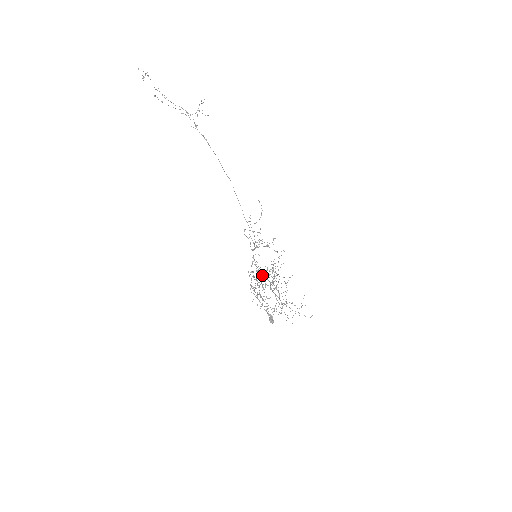
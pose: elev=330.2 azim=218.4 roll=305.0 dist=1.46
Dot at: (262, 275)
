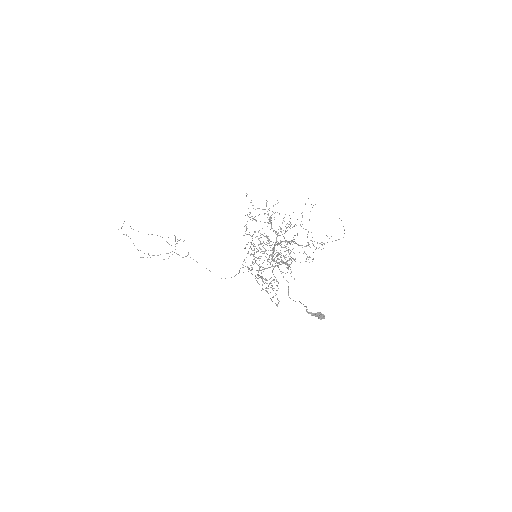
Dot at: occluded
